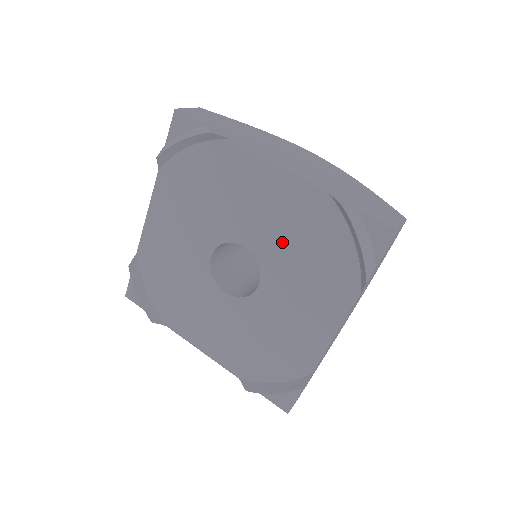
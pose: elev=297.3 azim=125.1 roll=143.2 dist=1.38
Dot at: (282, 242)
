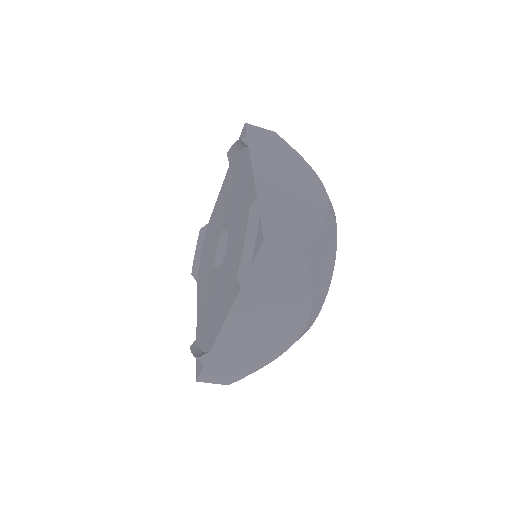
Dot at: (236, 232)
